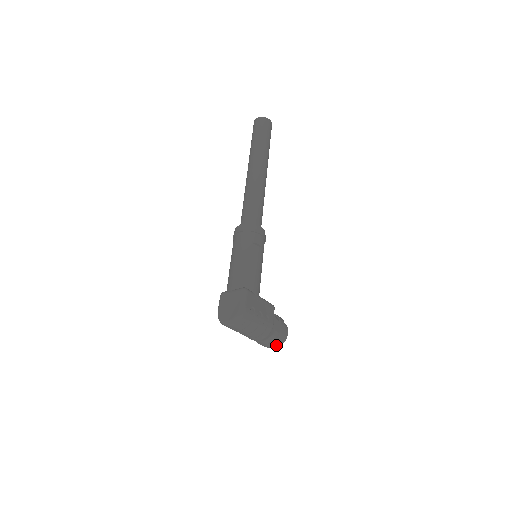
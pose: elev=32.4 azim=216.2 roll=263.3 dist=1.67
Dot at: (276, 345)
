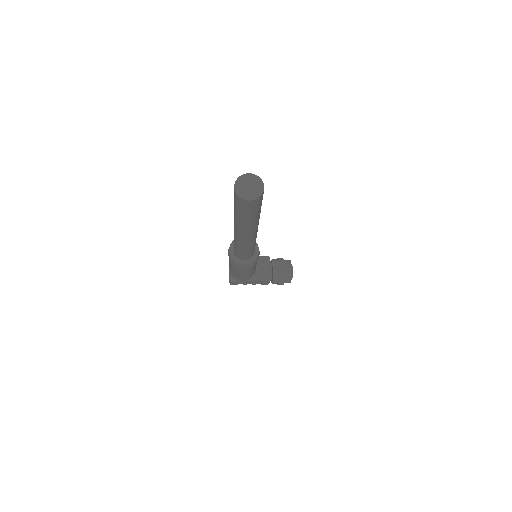
Dot at: occluded
